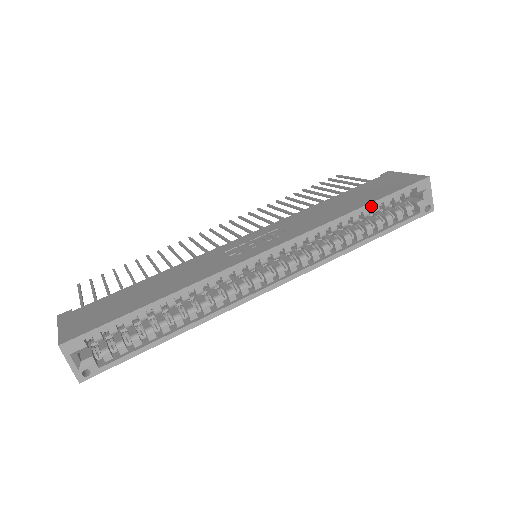
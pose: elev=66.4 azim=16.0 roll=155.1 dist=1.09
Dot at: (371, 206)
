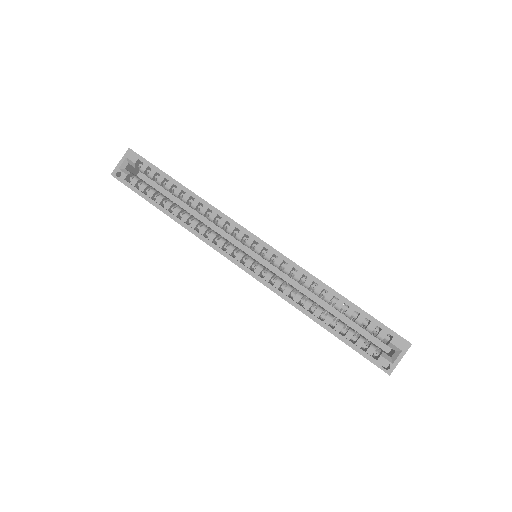
Dot at: (346, 302)
